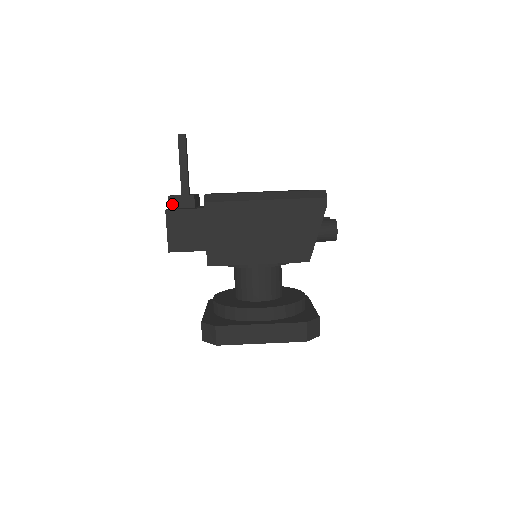
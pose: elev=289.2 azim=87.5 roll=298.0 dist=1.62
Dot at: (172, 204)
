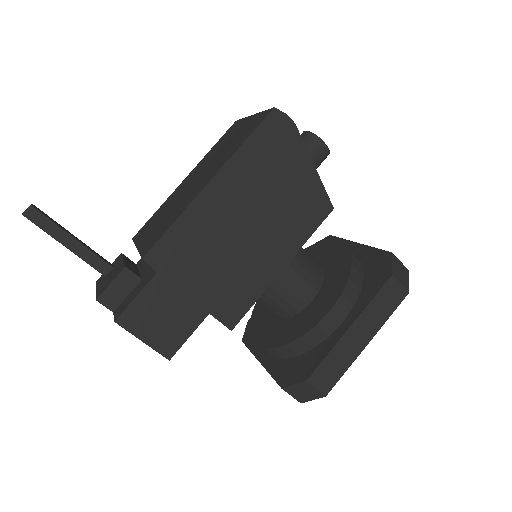
Dot at: (111, 303)
